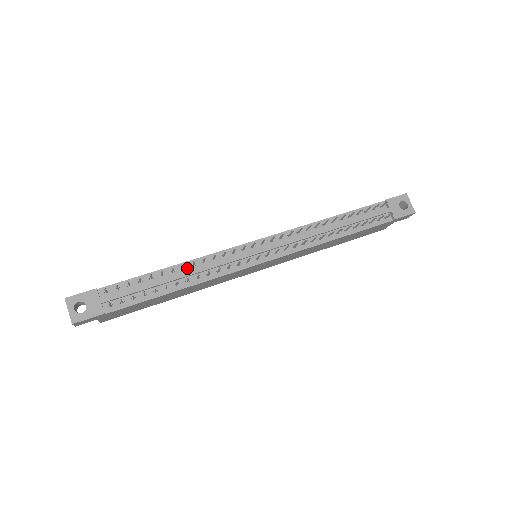
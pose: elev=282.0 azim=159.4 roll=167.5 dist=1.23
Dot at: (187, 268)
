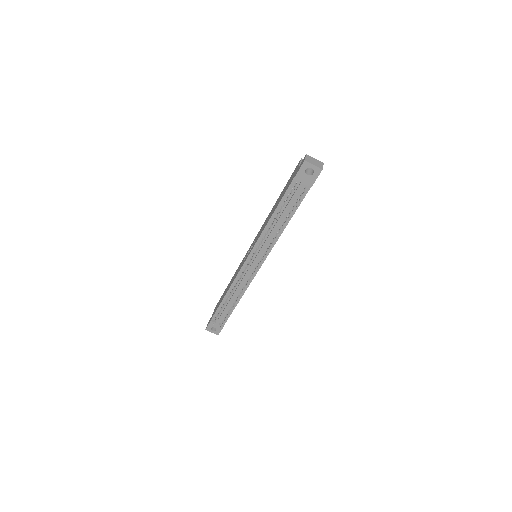
Dot at: occluded
